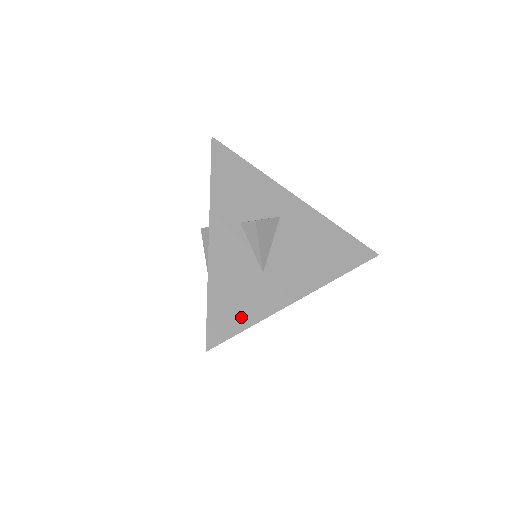
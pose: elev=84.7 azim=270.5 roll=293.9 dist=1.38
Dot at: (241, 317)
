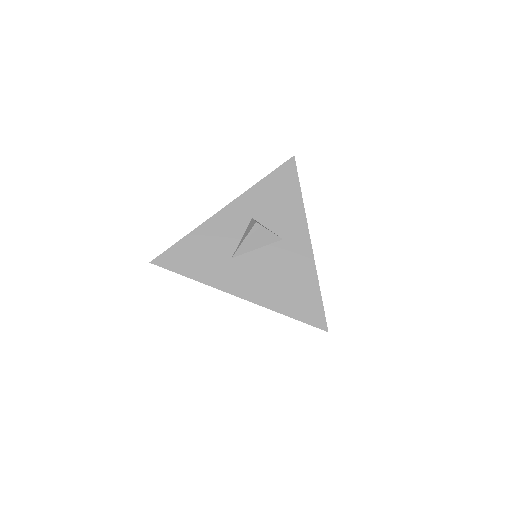
Dot at: (189, 267)
